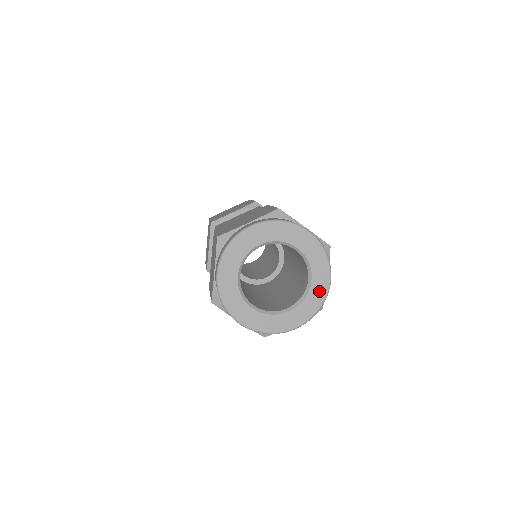
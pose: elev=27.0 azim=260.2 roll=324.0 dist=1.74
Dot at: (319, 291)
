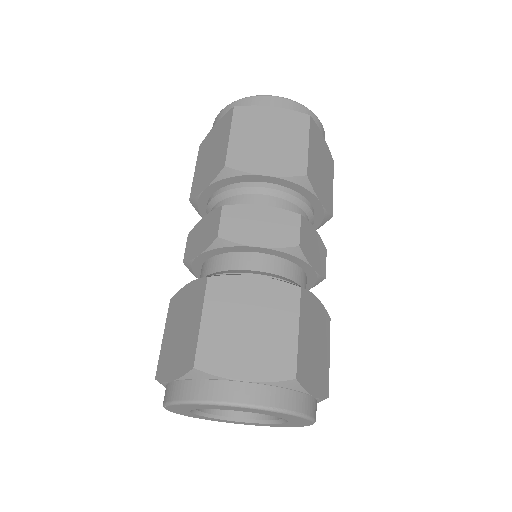
Dot at: (300, 421)
